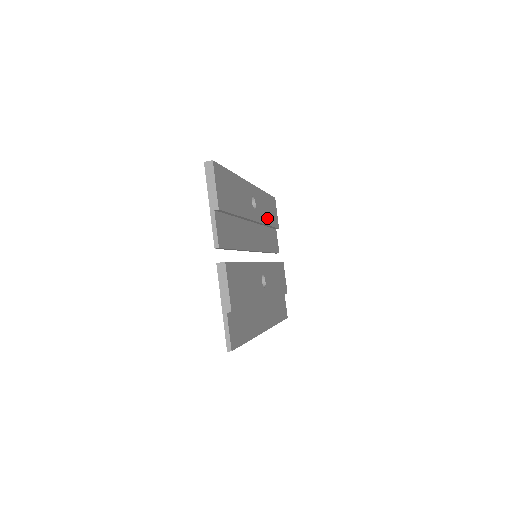
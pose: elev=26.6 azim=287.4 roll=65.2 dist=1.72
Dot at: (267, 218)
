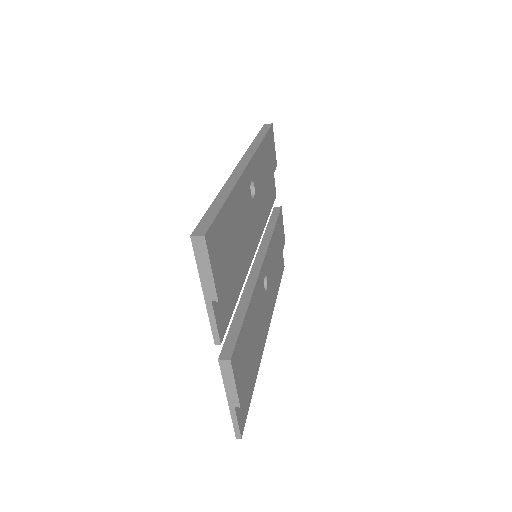
Dot at: (266, 178)
